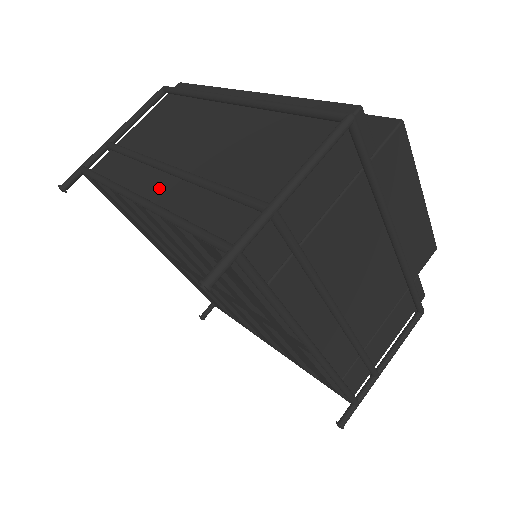
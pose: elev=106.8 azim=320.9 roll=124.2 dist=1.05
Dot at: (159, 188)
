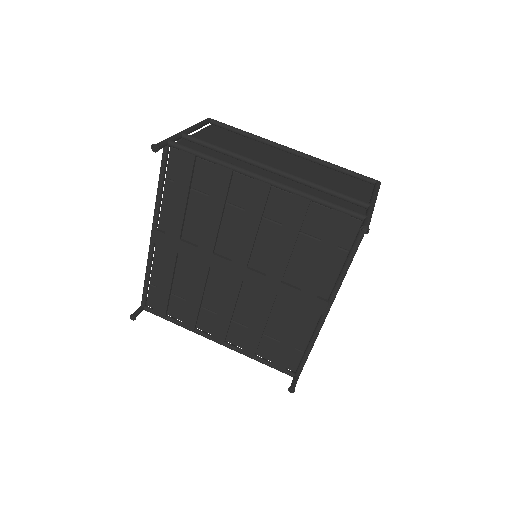
Dot at: (269, 177)
